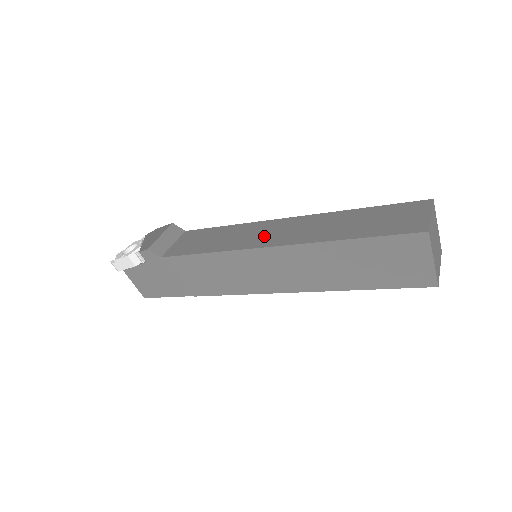
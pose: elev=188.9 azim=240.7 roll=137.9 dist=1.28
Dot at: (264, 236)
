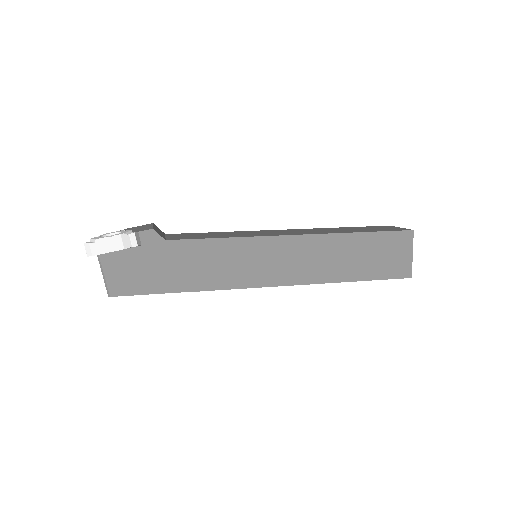
Dot at: (275, 233)
